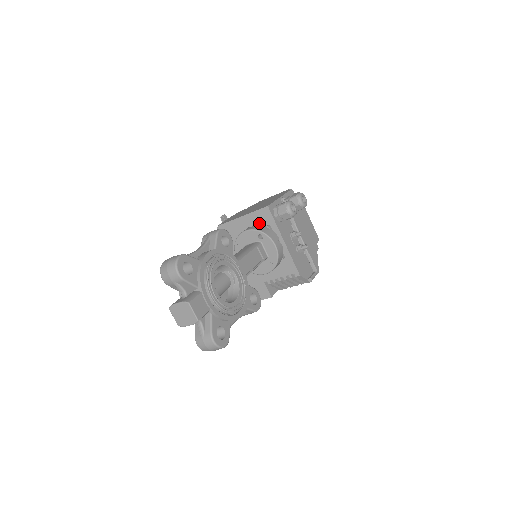
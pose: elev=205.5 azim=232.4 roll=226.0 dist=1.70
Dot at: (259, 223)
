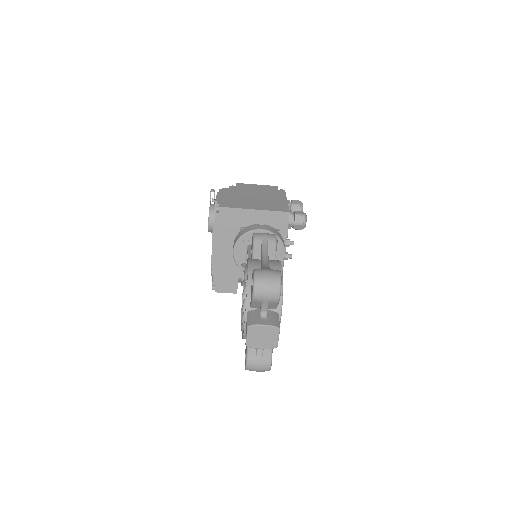
Dot at: (270, 223)
